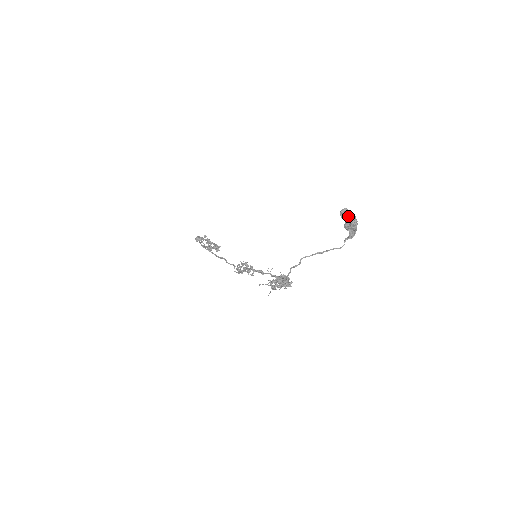
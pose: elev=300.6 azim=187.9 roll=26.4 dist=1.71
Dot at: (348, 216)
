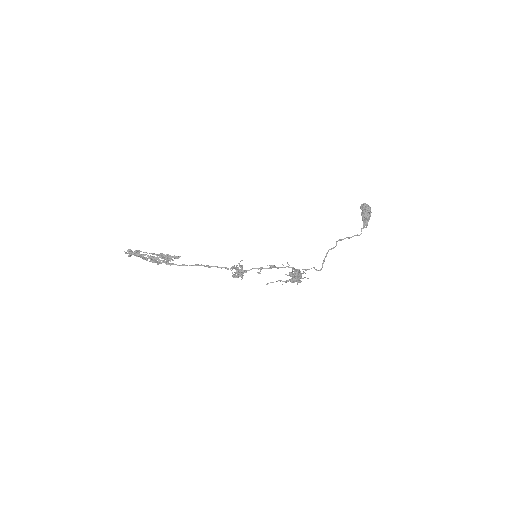
Dot at: (370, 207)
